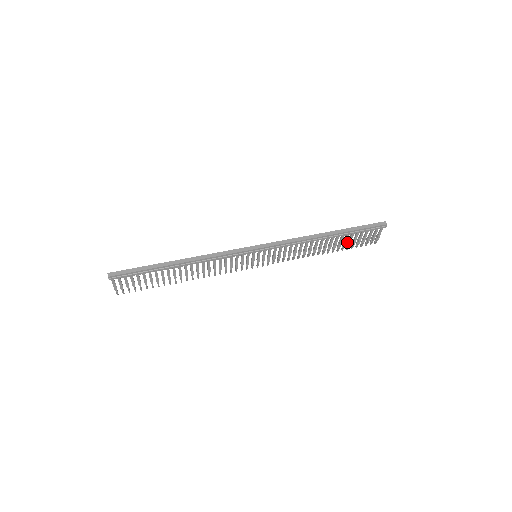
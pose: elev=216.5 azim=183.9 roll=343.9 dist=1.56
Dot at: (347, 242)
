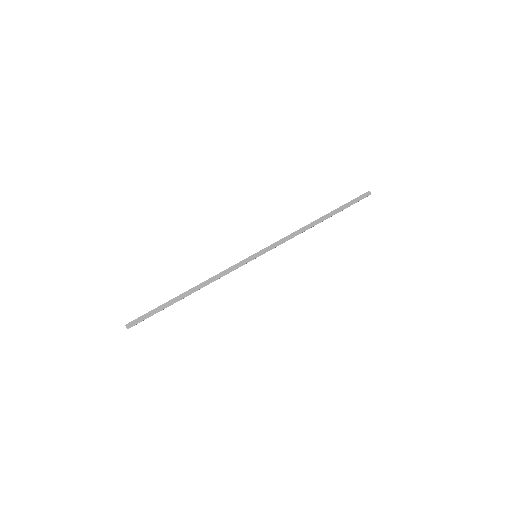
Dot at: occluded
